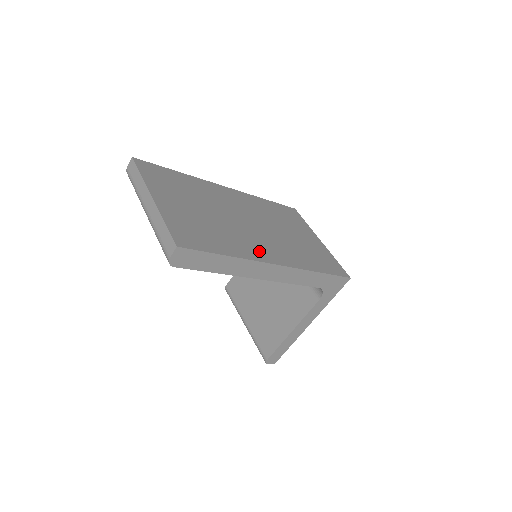
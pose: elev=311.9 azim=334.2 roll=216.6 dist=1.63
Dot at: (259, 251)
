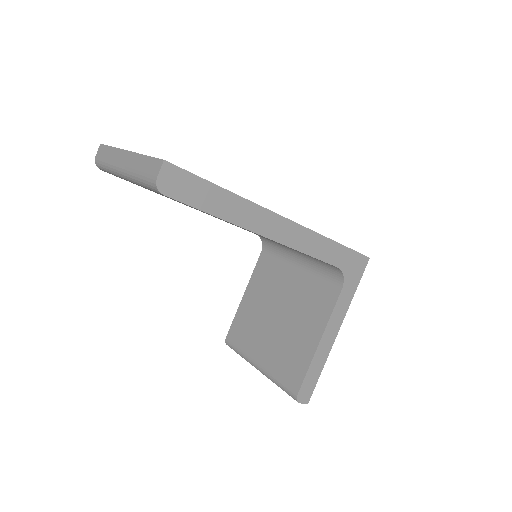
Dot at: occluded
